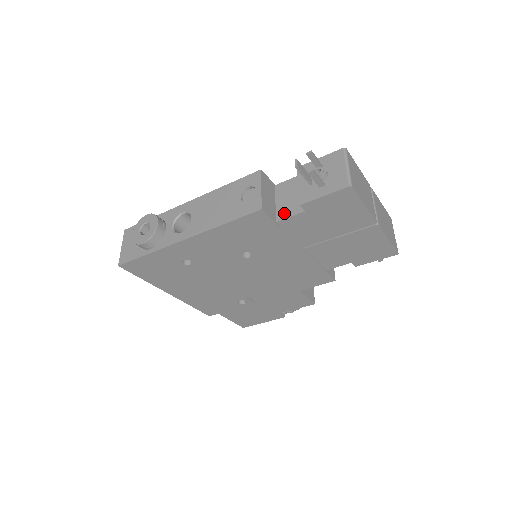
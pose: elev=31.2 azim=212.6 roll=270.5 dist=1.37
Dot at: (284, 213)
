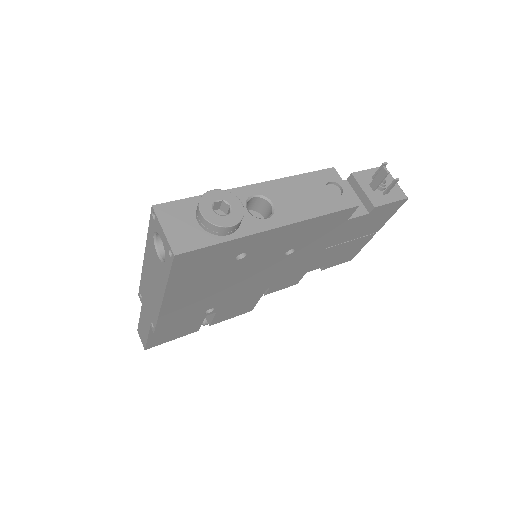
Dot at: occluded
